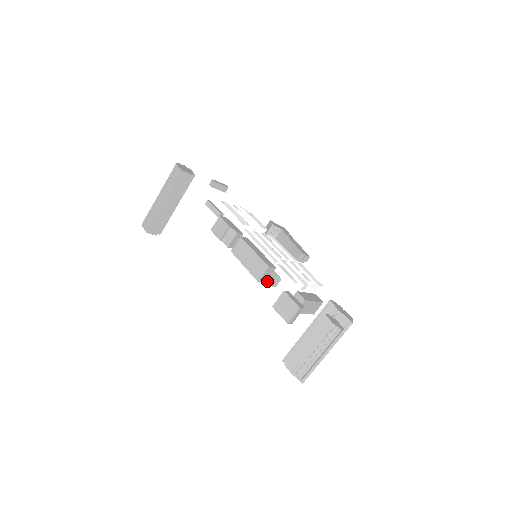
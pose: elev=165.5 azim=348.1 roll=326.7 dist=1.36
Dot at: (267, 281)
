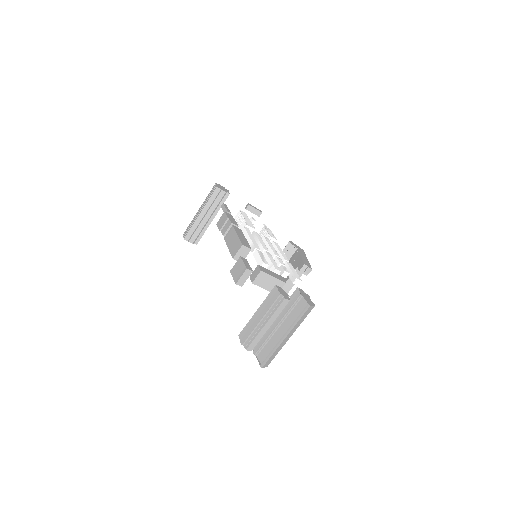
Dot at: occluded
